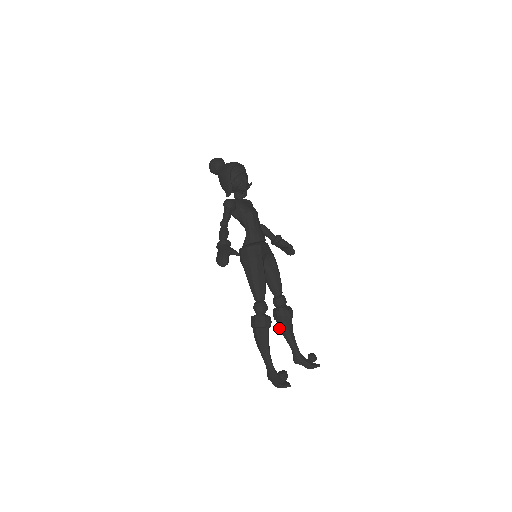
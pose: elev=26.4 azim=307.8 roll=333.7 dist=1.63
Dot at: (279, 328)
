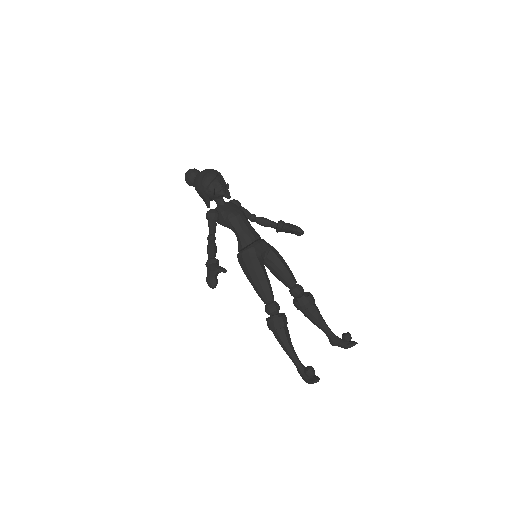
Dot at: (305, 316)
